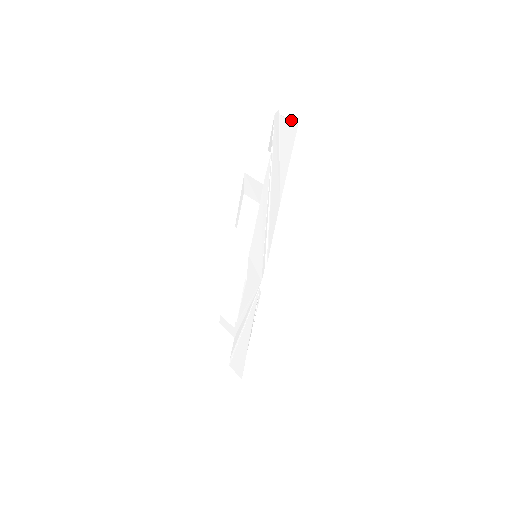
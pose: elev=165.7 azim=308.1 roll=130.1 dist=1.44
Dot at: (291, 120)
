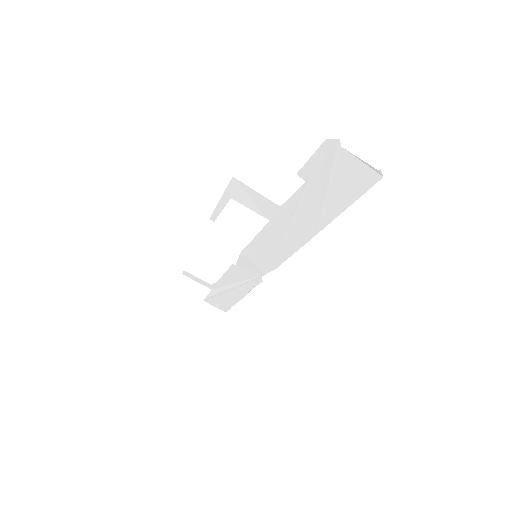
Dot at: (369, 165)
